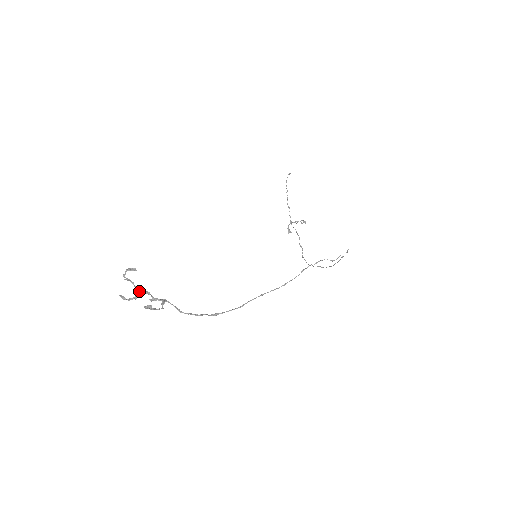
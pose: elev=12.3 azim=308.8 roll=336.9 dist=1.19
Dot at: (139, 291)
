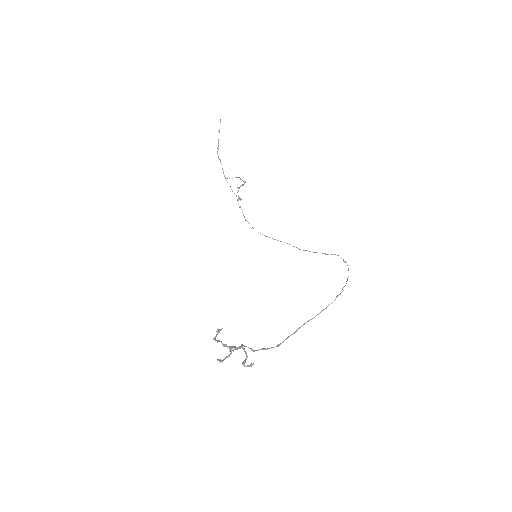
Dot at: (231, 350)
